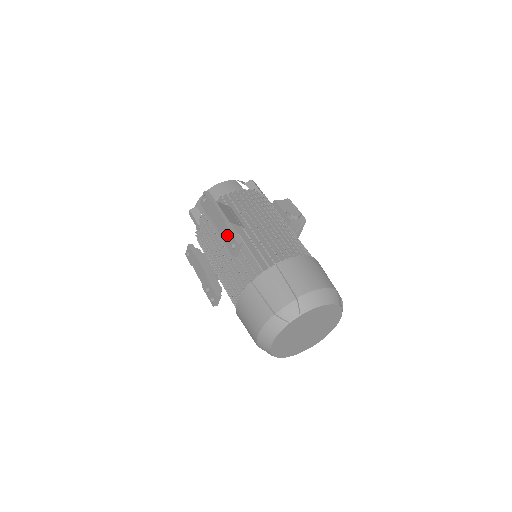
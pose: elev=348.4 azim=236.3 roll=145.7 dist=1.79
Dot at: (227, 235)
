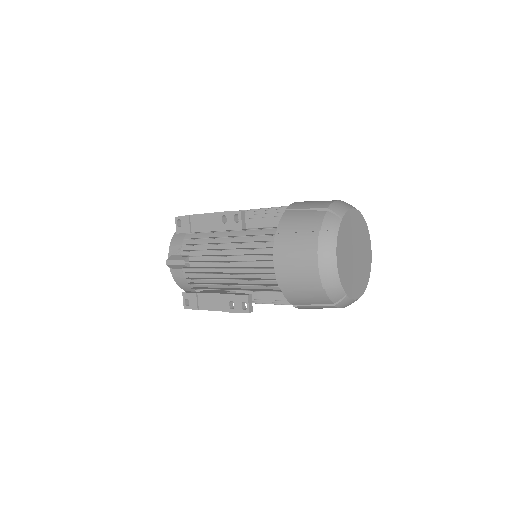
Dot at: (223, 222)
